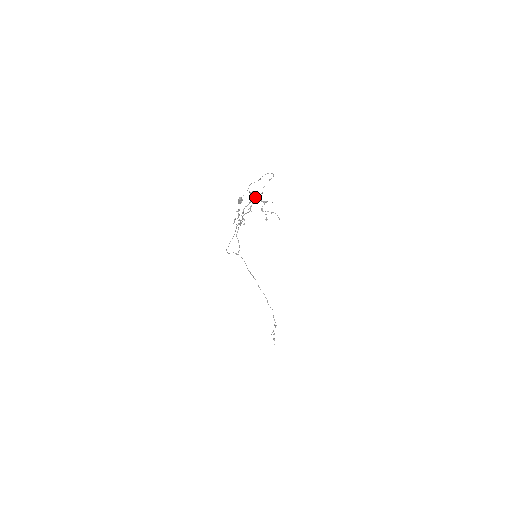
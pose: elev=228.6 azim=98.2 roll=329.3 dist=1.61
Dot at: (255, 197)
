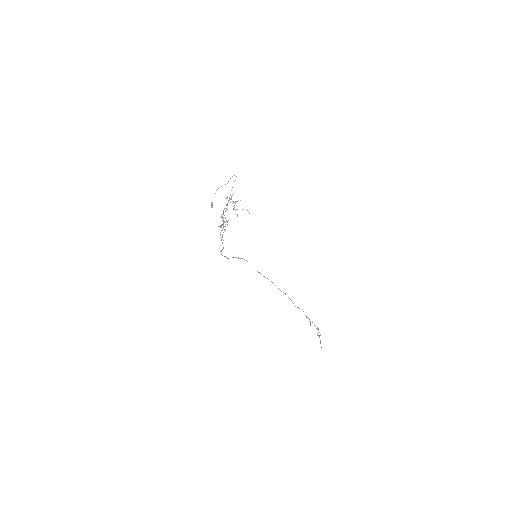
Dot at: (229, 200)
